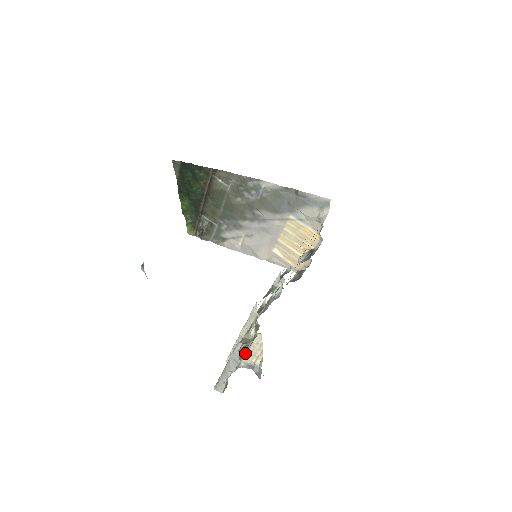
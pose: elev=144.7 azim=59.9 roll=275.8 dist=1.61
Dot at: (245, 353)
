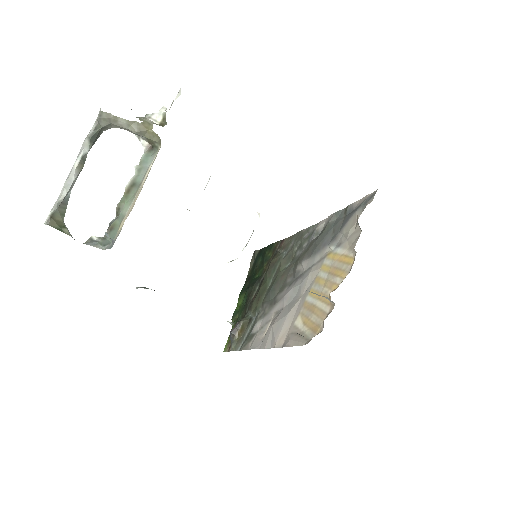
Dot at: (127, 213)
